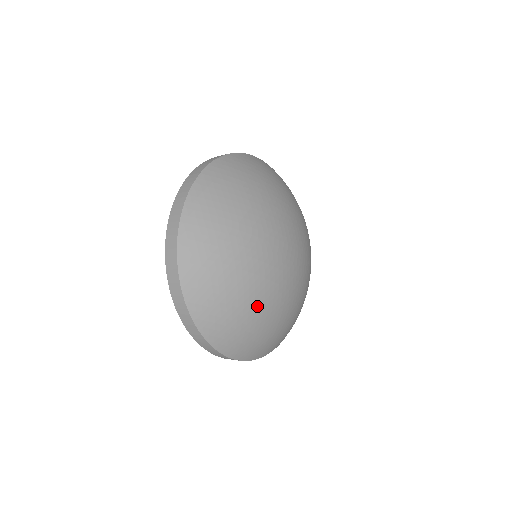
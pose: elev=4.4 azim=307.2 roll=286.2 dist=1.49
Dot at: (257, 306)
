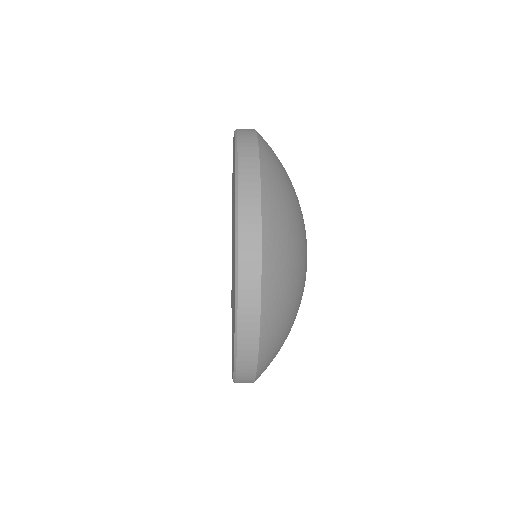
Dot at: occluded
